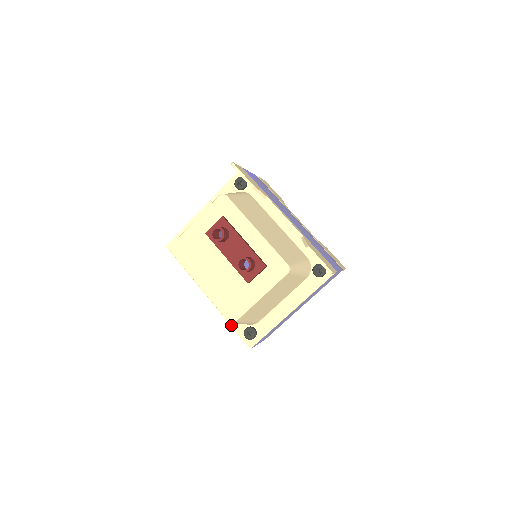
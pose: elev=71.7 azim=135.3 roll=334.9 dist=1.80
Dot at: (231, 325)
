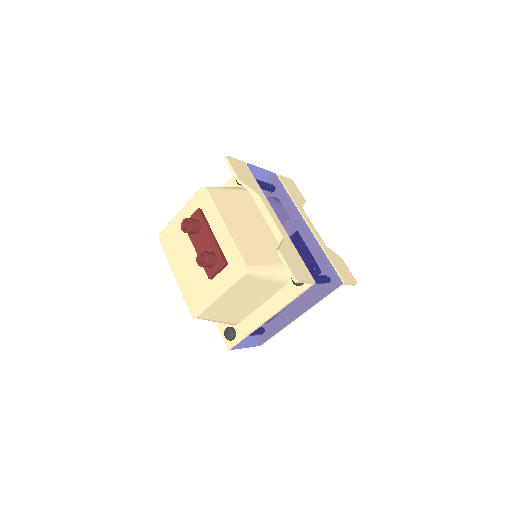
Dot at: (216, 322)
